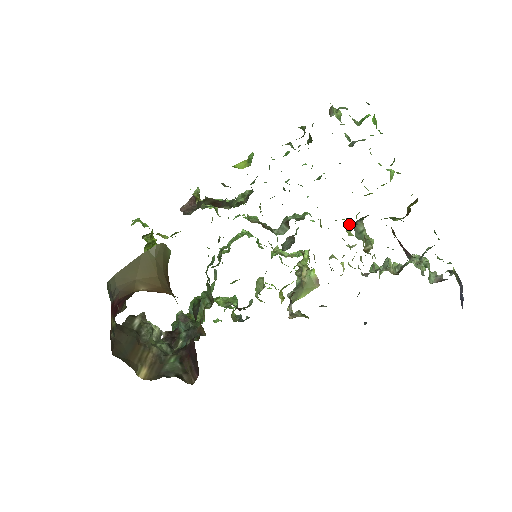
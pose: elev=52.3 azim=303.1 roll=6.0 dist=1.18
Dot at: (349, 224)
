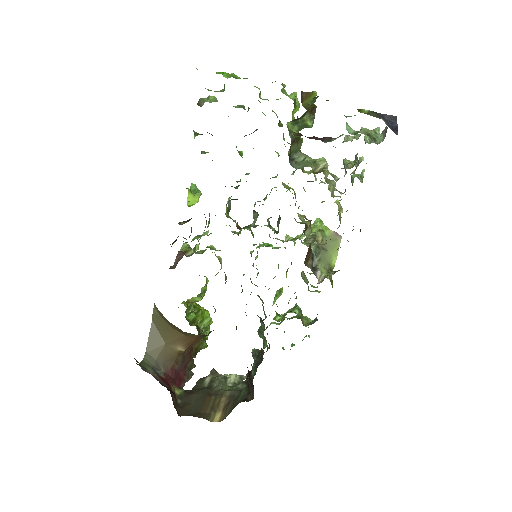
Dot at: occluded
